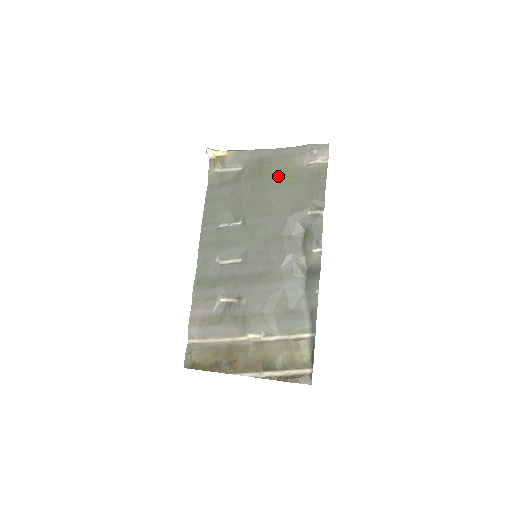
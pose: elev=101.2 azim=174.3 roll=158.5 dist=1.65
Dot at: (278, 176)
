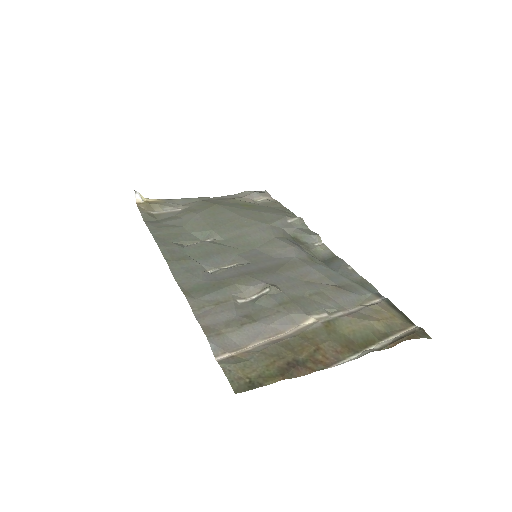
Dot at: (234, 205)
